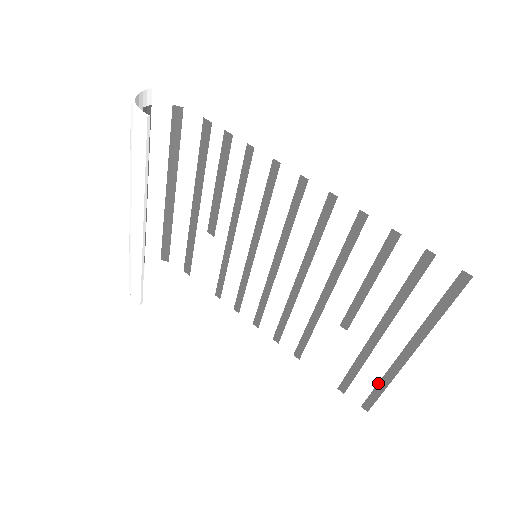
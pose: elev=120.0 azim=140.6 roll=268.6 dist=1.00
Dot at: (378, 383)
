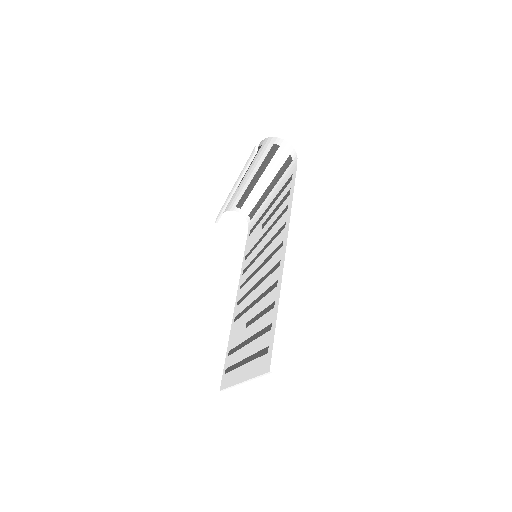
Dot at: (234, 365)
